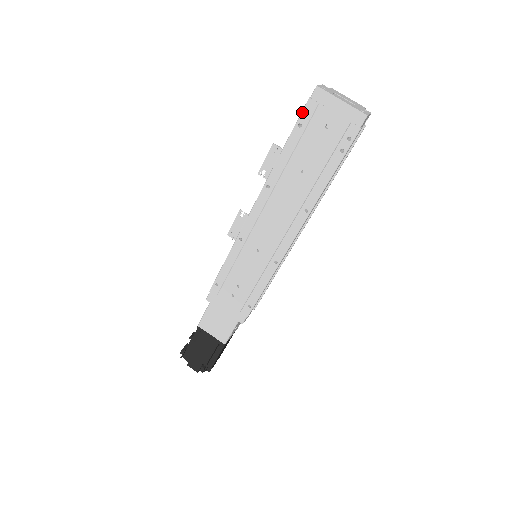
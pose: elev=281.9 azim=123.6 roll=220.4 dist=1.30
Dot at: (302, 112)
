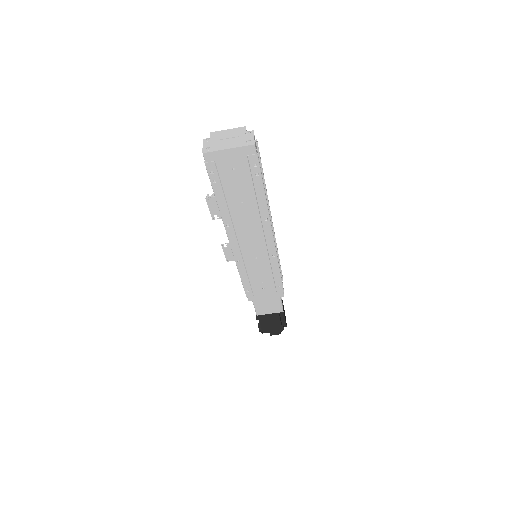
Dot at: (208, 174)
